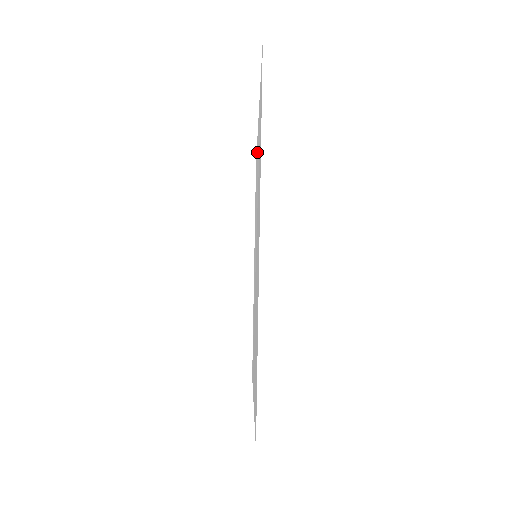
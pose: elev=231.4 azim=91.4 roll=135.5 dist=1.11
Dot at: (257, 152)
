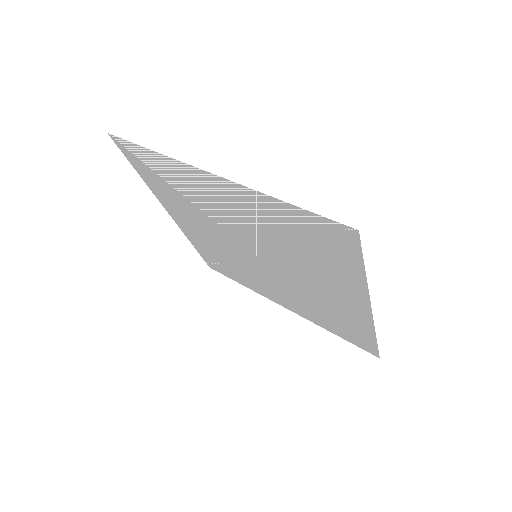
Dot at: (190, 231)
